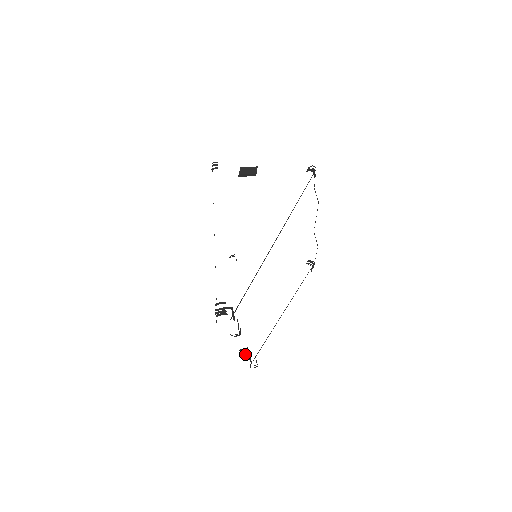
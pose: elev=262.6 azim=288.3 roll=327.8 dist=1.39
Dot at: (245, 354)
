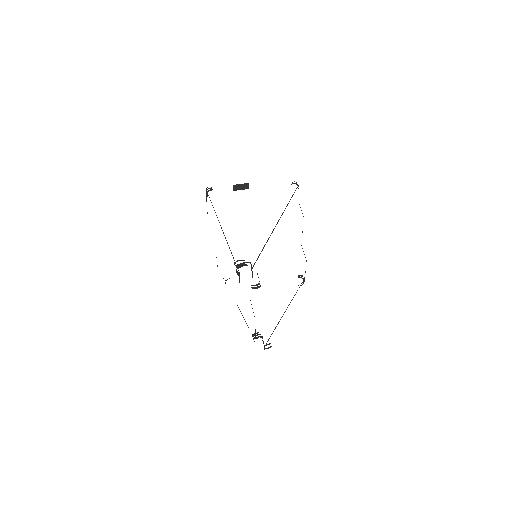
Dot at: (258, 336)
